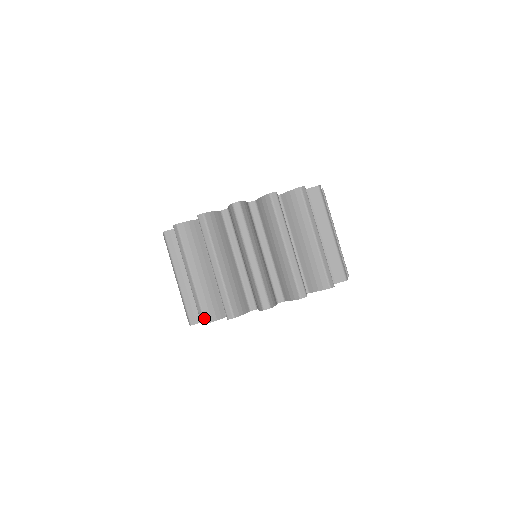
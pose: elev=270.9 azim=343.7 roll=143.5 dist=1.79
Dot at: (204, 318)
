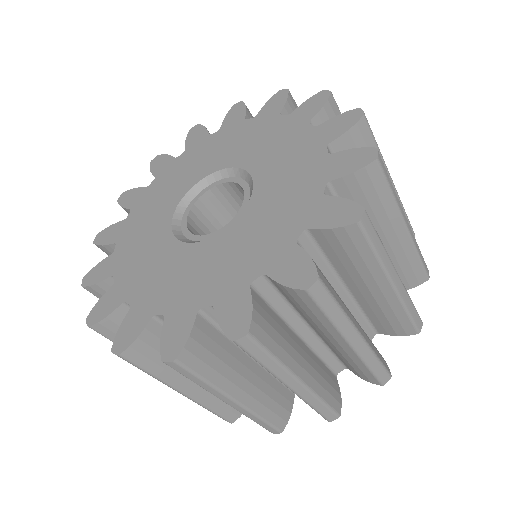
Dot at: occluded
